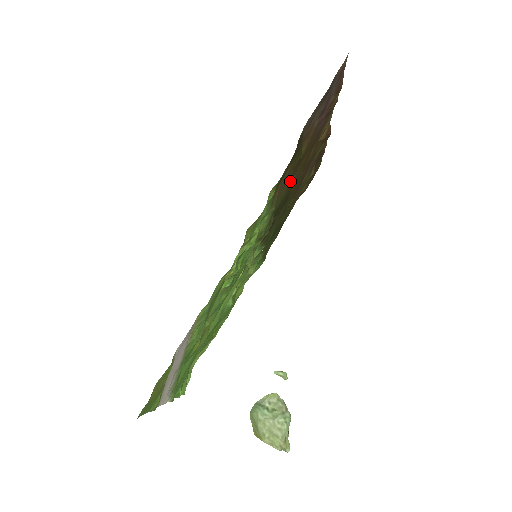
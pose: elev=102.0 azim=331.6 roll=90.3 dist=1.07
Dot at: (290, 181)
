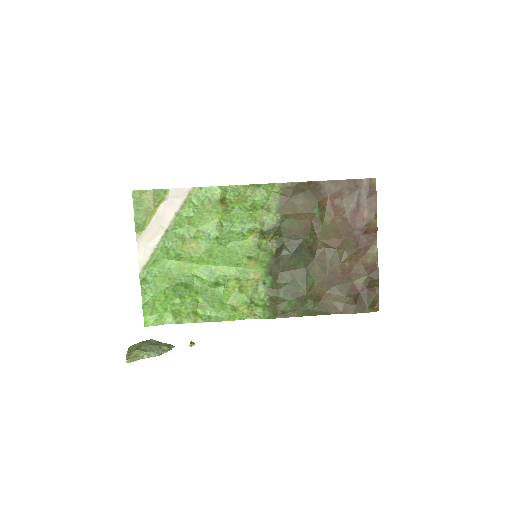
Dot at: (307, 229)
